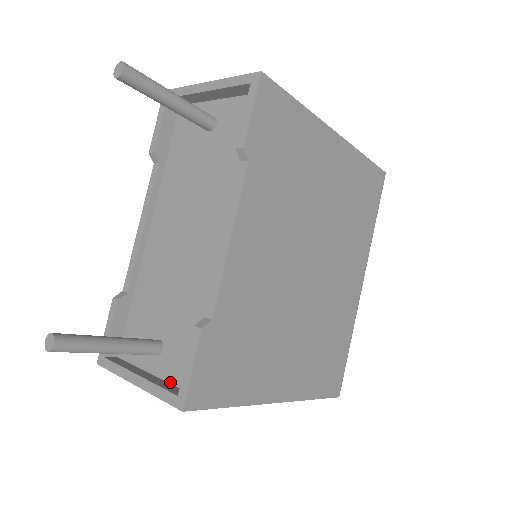
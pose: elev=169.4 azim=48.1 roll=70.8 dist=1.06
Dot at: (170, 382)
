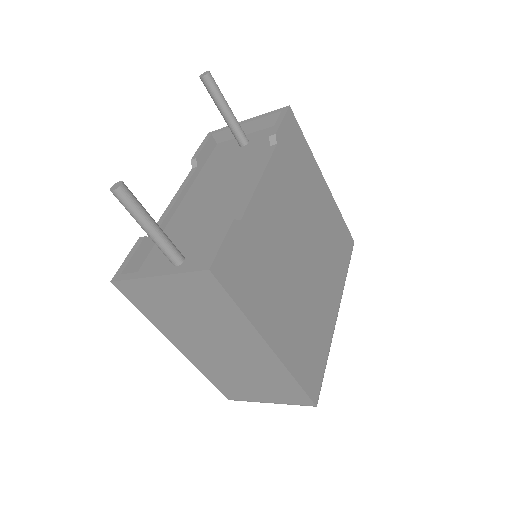
Dot at: occluded
